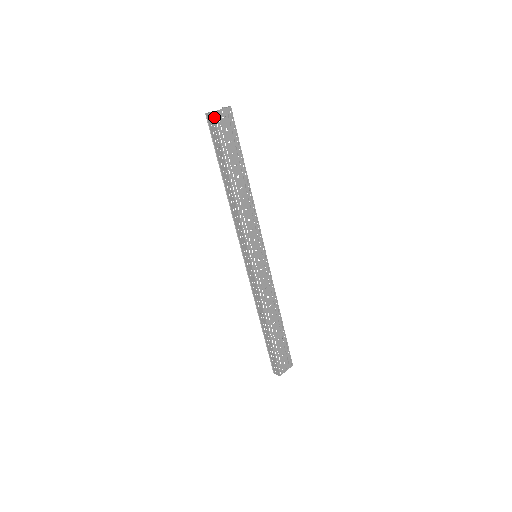
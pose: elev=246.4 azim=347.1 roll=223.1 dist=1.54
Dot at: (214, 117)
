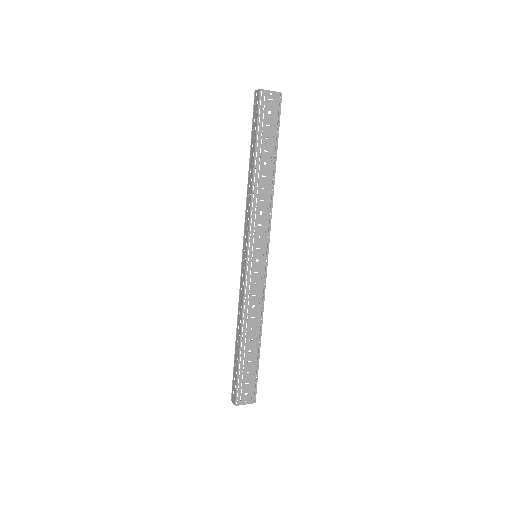
Dot at: (260, 94)
